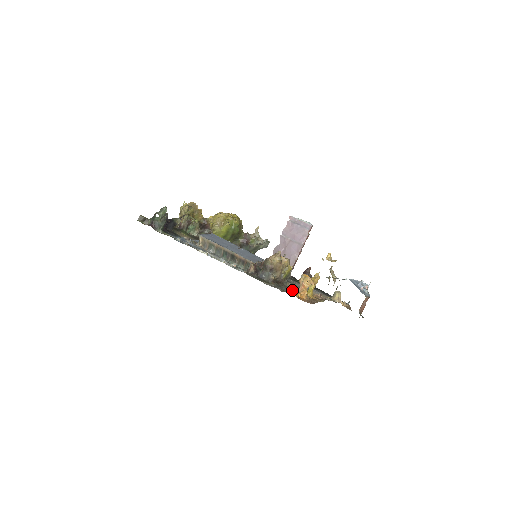
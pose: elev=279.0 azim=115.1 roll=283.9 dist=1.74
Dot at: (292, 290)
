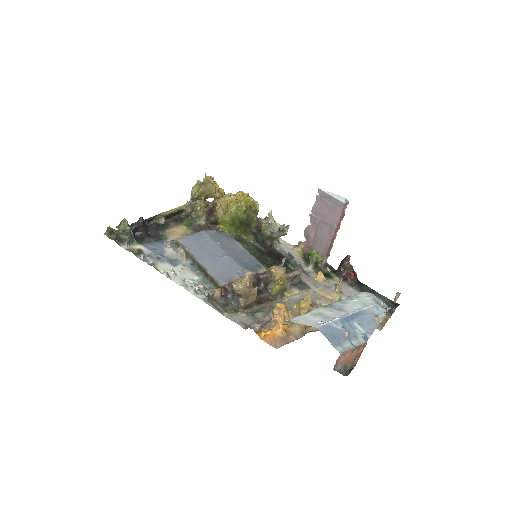
Dot at: (256, 327)
